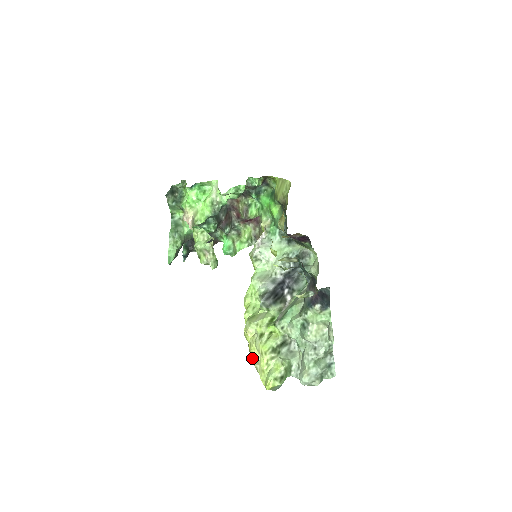
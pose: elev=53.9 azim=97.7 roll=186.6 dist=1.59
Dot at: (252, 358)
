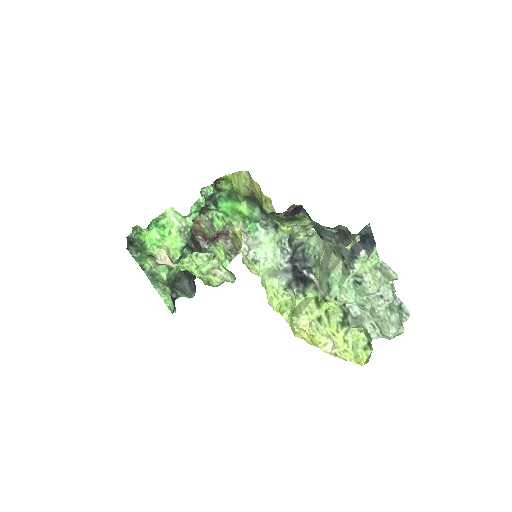
Dot at: (323, 348)
